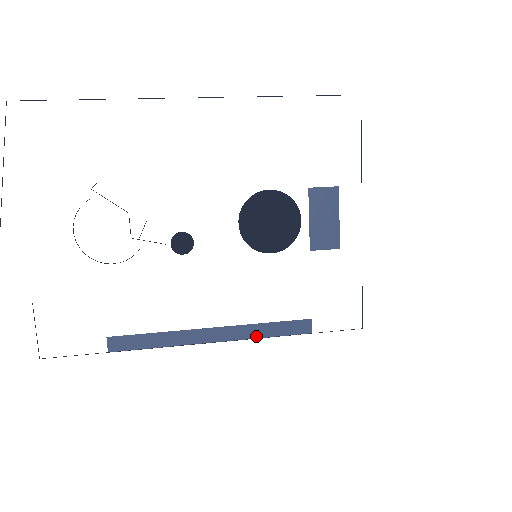
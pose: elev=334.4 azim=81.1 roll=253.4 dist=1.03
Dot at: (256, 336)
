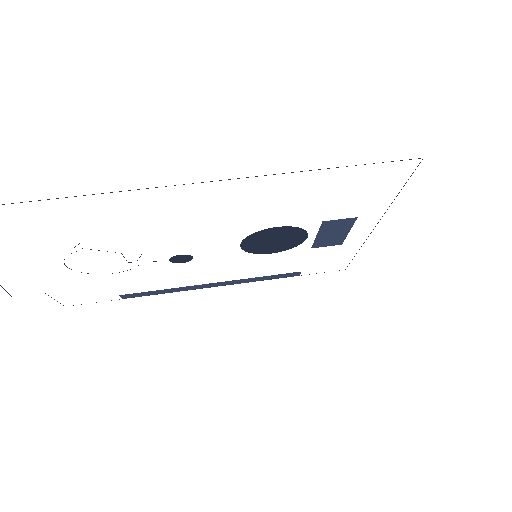
Dot at: (250, 281)
